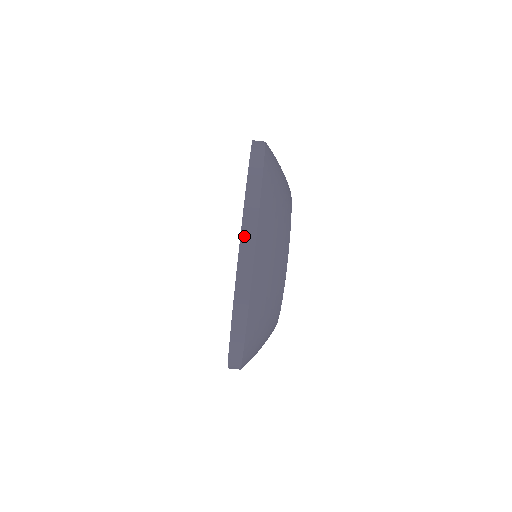
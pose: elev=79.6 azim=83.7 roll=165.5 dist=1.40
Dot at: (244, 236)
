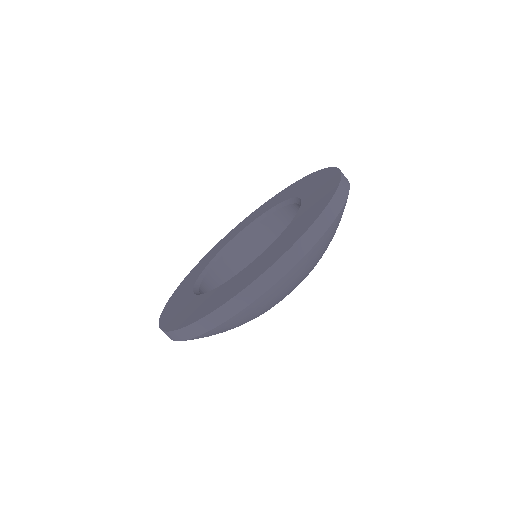
Dot at: (218, 312)
